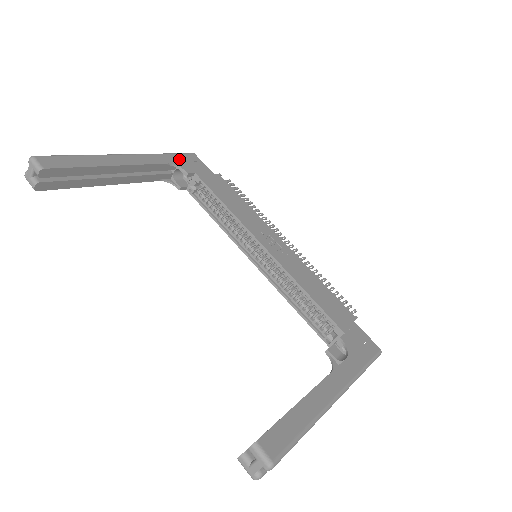
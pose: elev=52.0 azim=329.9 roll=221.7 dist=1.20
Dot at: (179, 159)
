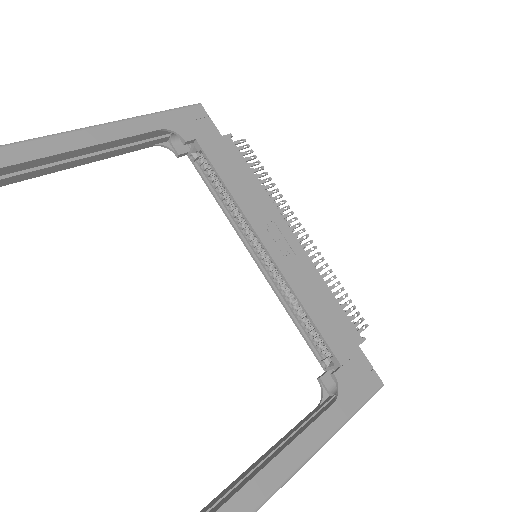
Dot at: (177, 119)
